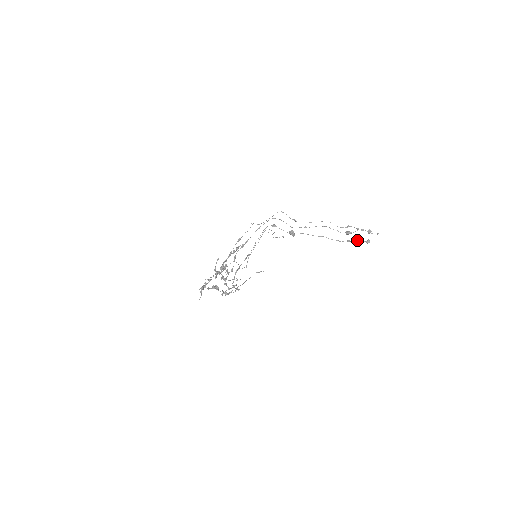
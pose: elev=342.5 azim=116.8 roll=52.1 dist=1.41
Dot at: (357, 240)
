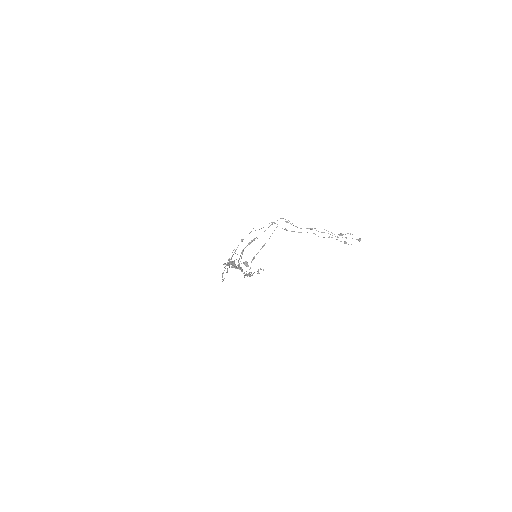
Dot at: occluded
